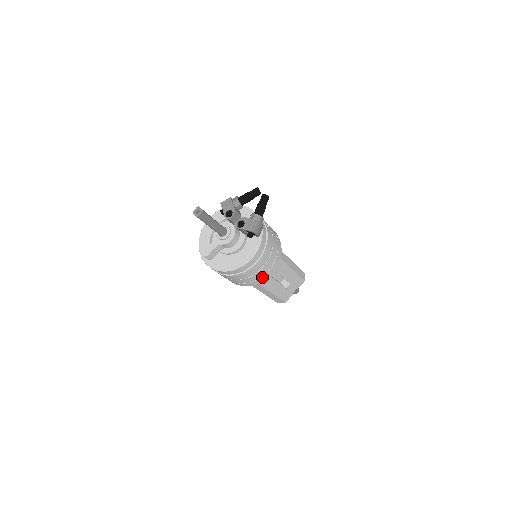
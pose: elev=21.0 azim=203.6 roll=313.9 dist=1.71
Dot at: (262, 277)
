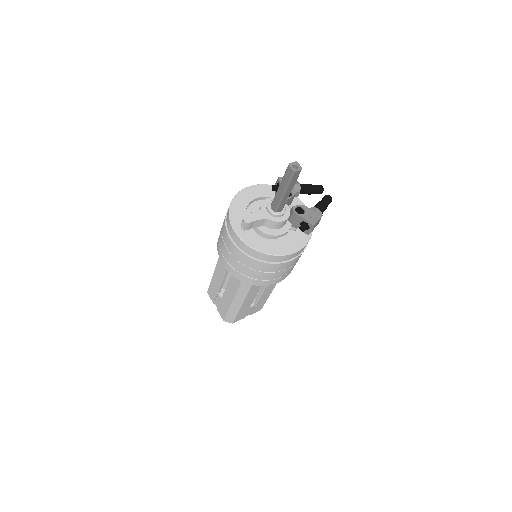
Dot at: (271, 280)
